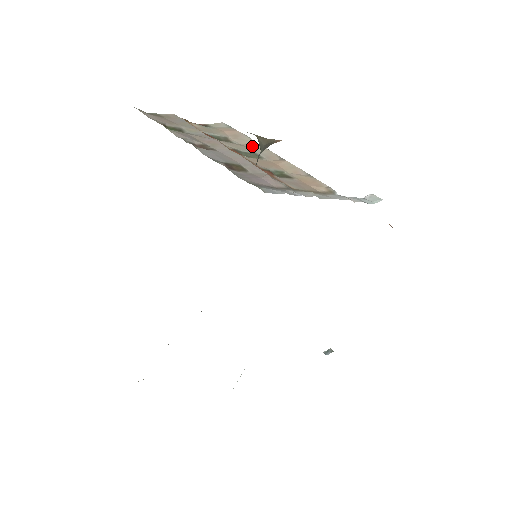
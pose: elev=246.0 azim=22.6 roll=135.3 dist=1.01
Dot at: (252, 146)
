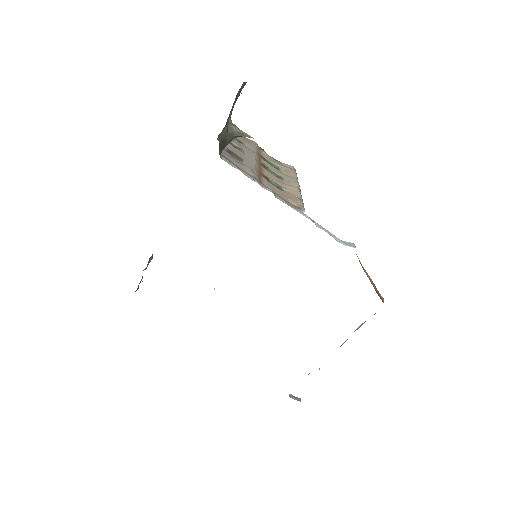
Dot at: (289, 176)
